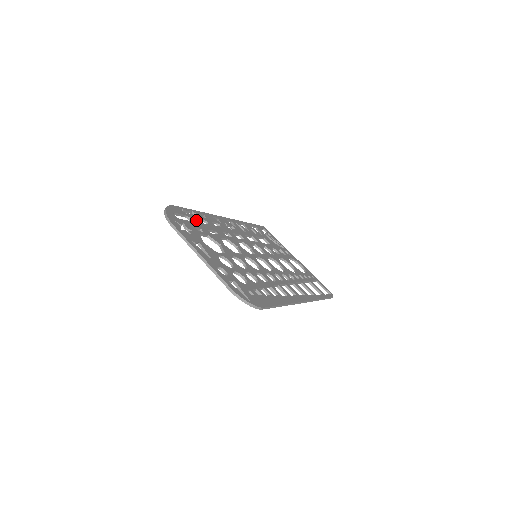
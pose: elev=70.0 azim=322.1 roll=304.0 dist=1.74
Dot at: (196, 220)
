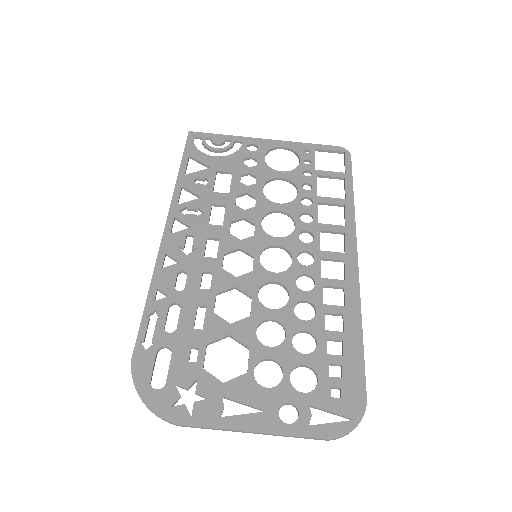
Dot at: (170, 334)
